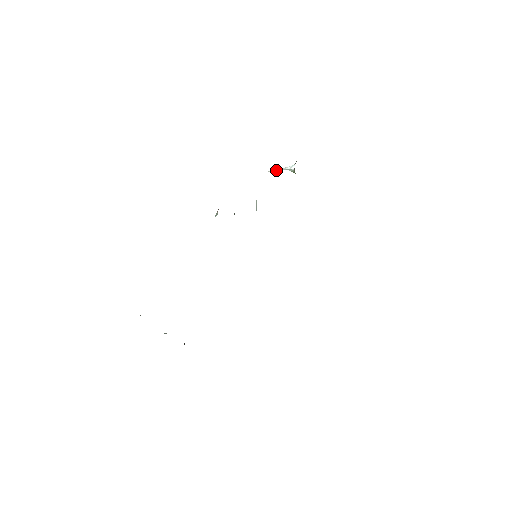
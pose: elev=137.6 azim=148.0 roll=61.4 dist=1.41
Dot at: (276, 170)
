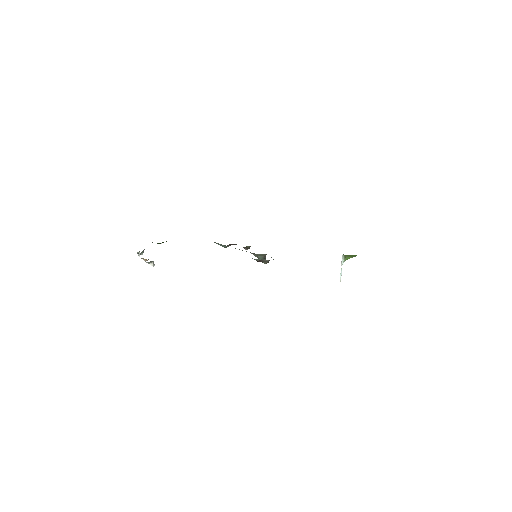
Dot at: (341, 273)
